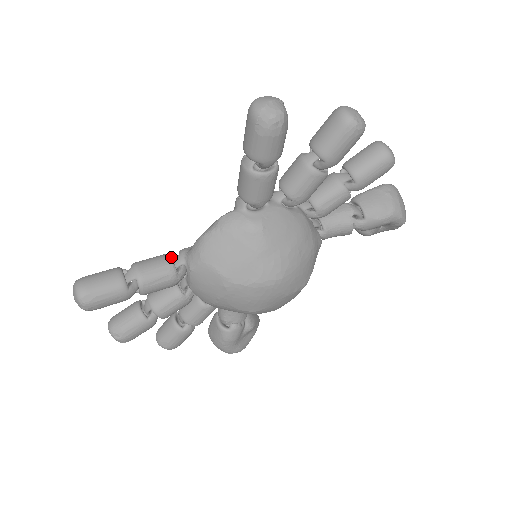
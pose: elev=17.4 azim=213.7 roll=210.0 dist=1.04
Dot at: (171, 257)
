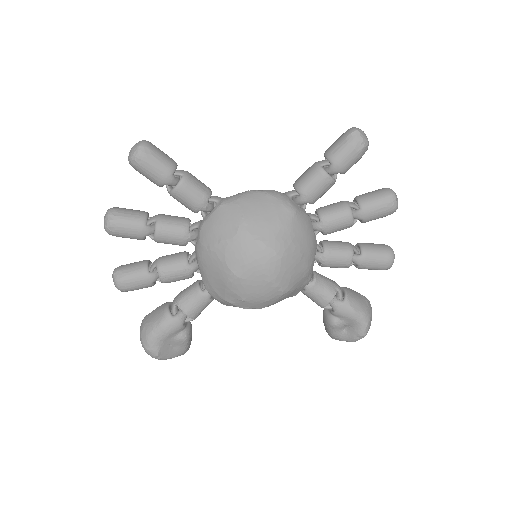
Dot at: occluded
